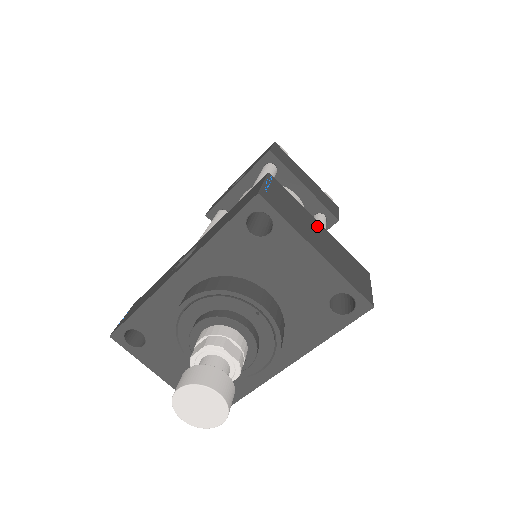
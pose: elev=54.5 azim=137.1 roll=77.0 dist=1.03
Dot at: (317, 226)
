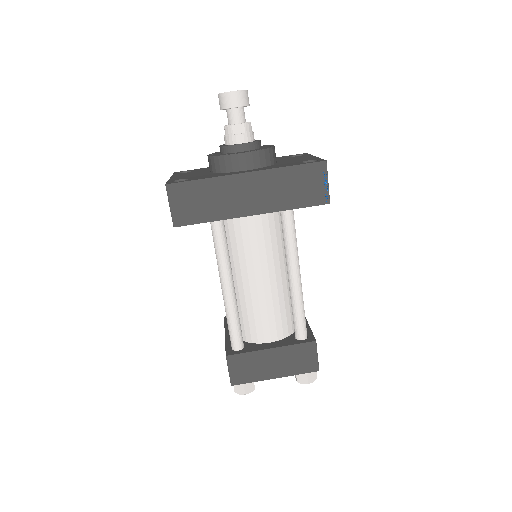
Dot at: occluded
